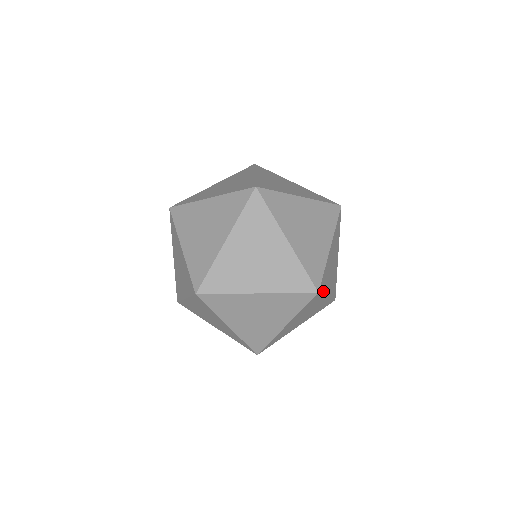
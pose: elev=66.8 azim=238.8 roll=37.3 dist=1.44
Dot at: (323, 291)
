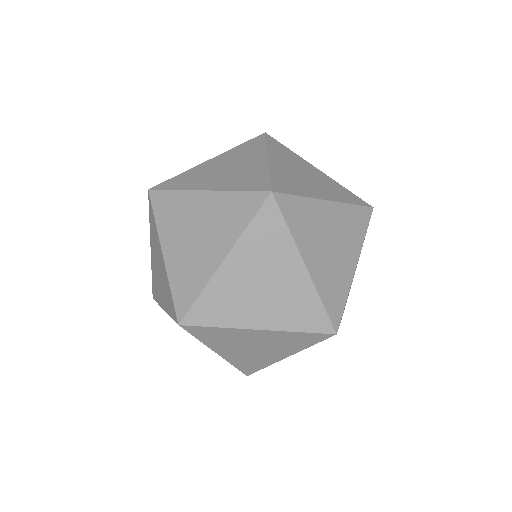
Dot at: (295, 193)
